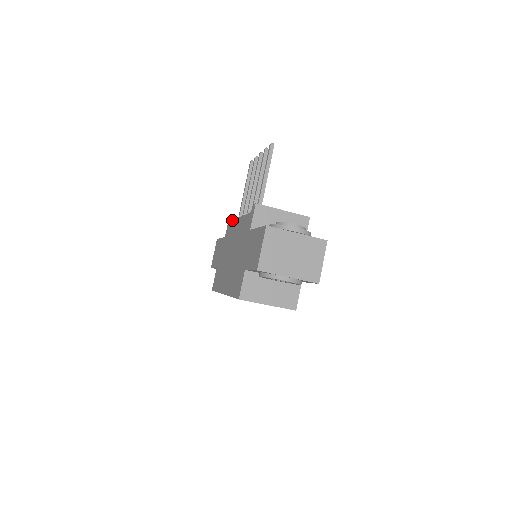
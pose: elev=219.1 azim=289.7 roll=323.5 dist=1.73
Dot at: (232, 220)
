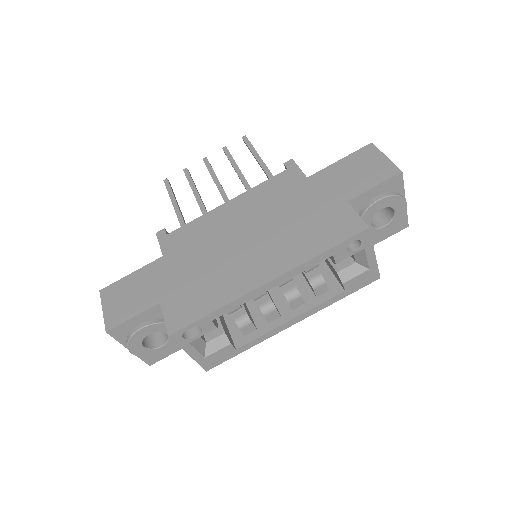
Dot at: occluded
